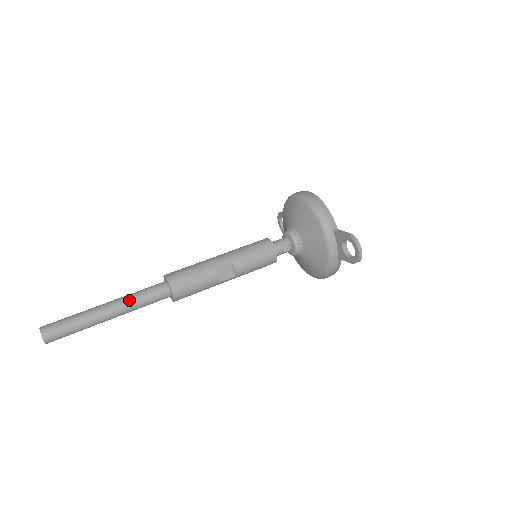
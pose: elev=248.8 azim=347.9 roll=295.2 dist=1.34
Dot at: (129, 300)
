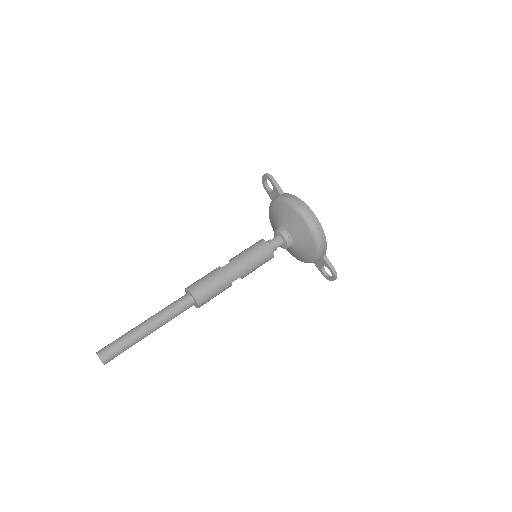
Dot at: (166, 321)
